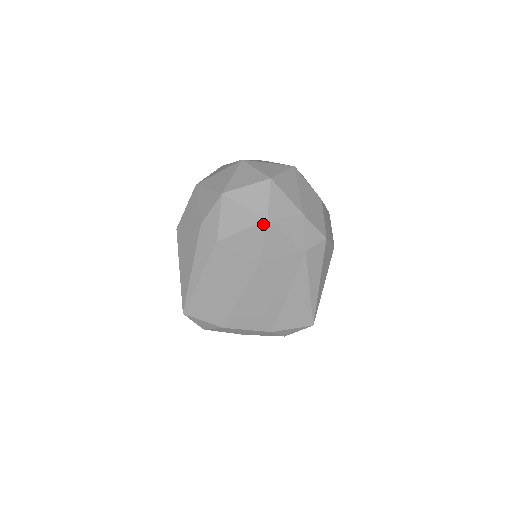
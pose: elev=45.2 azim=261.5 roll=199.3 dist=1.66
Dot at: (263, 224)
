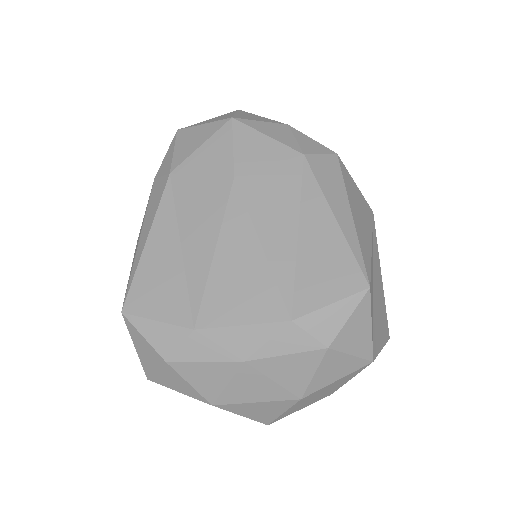
Dot at: (228, 125)
